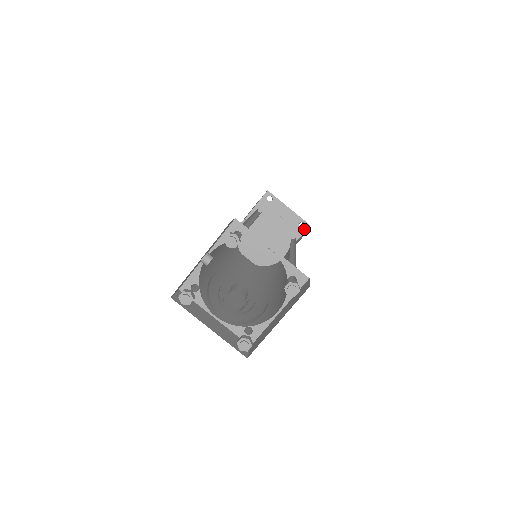
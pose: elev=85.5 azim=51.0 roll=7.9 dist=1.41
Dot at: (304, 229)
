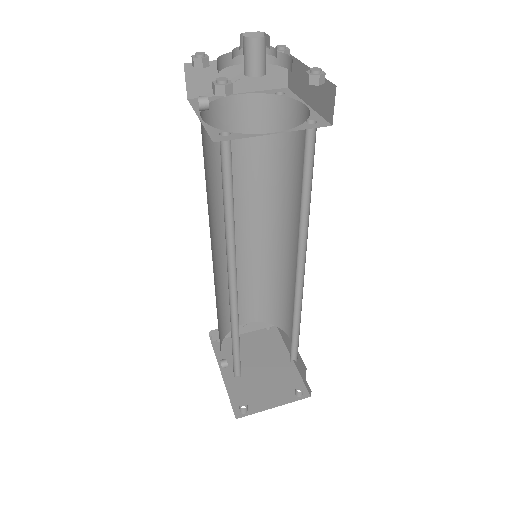
Dot at: (274, 327)
